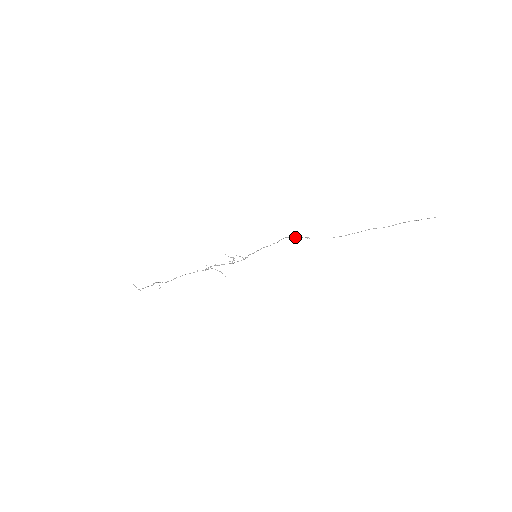
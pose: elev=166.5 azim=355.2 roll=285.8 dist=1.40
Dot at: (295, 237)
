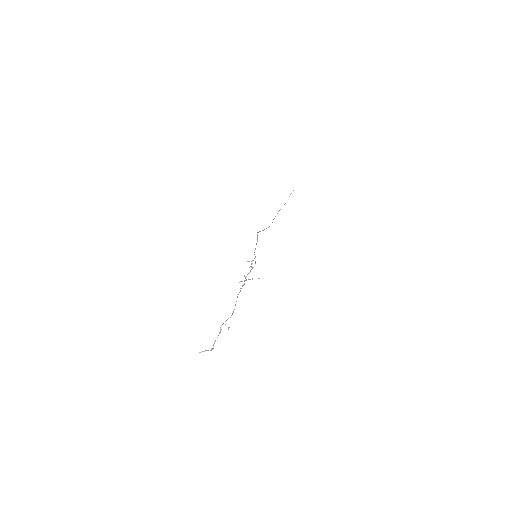
Dot at: (259, 231)
